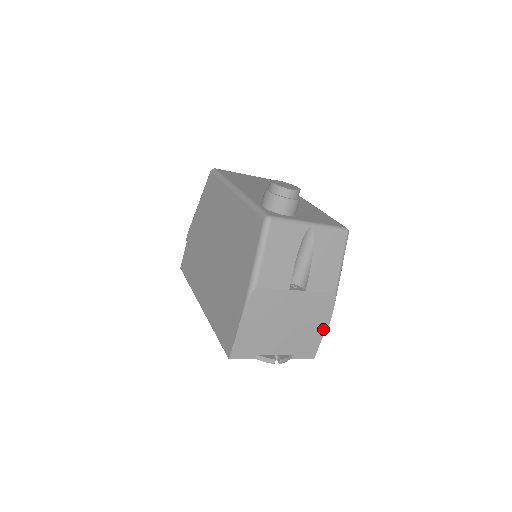
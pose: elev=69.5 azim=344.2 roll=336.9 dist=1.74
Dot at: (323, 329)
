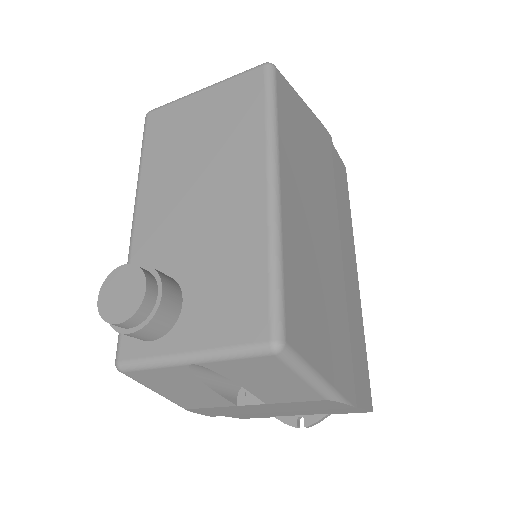
Dot at: occluded
